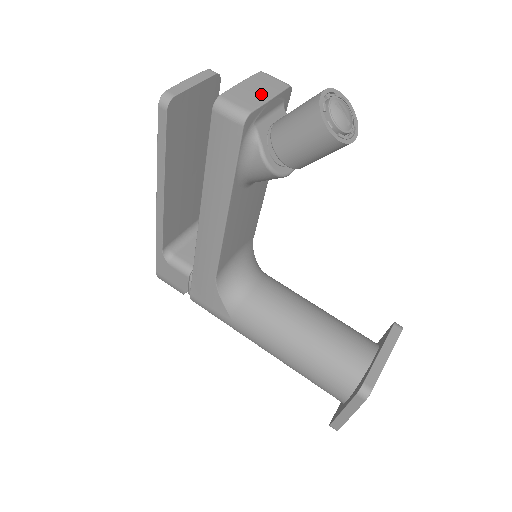
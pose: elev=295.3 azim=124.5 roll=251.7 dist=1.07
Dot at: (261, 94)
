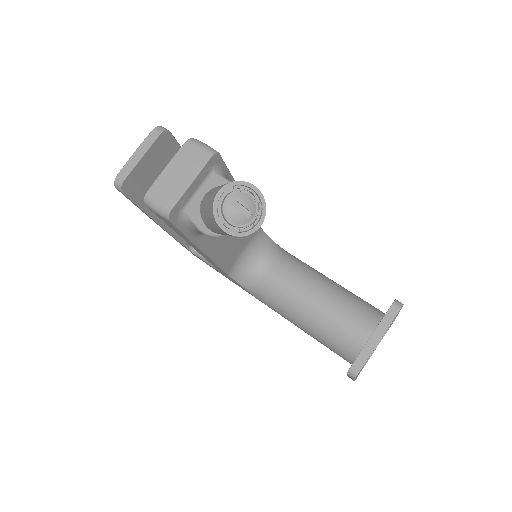
Dot at: (182, 180)
